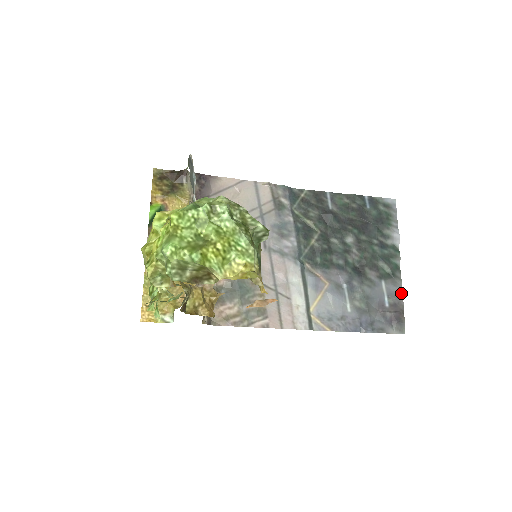
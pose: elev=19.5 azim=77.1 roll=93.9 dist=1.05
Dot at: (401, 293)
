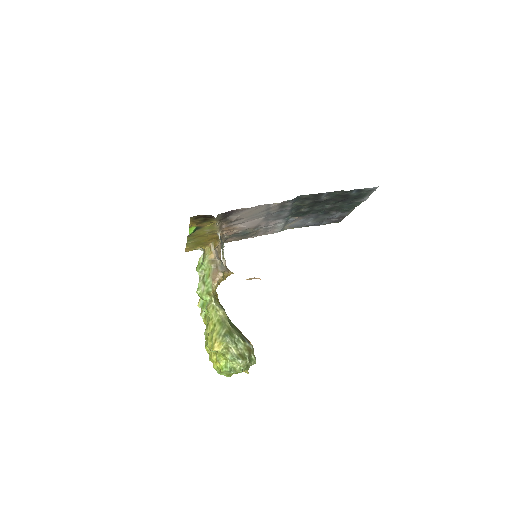
Dot at: (348, 214)
